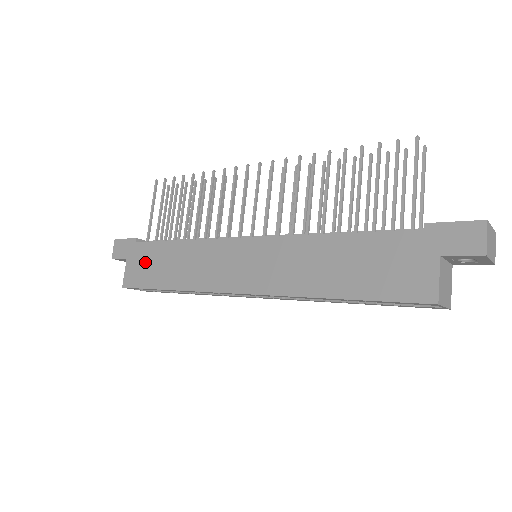
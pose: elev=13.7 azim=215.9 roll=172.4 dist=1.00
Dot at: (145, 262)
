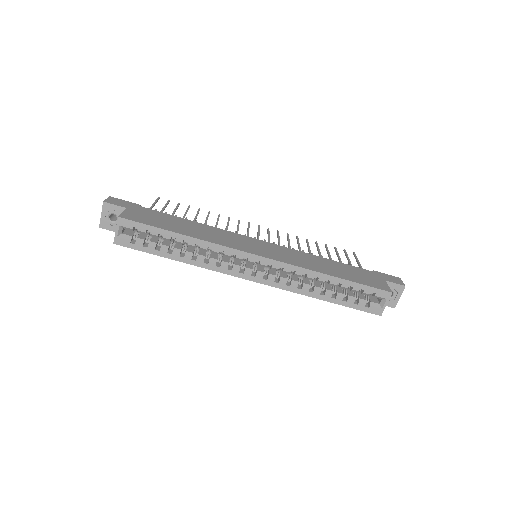
Dot at: (153, 216)
